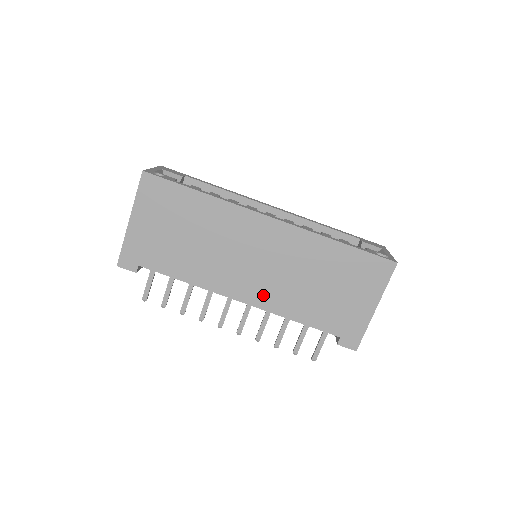
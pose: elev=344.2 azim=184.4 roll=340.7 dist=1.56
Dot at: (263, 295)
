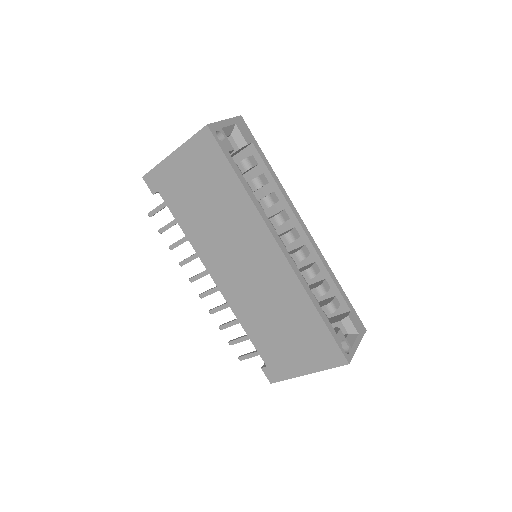
Dot at: (234, 292)
